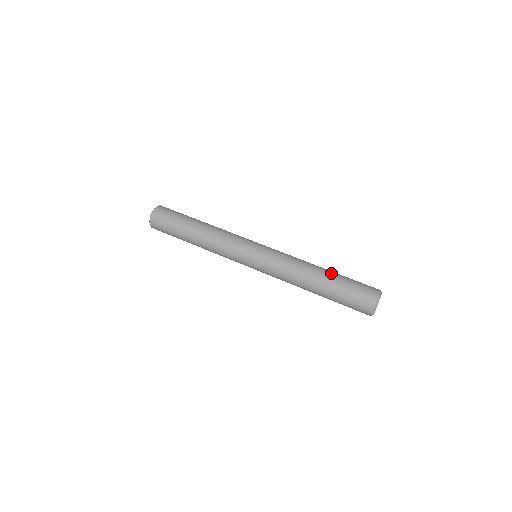
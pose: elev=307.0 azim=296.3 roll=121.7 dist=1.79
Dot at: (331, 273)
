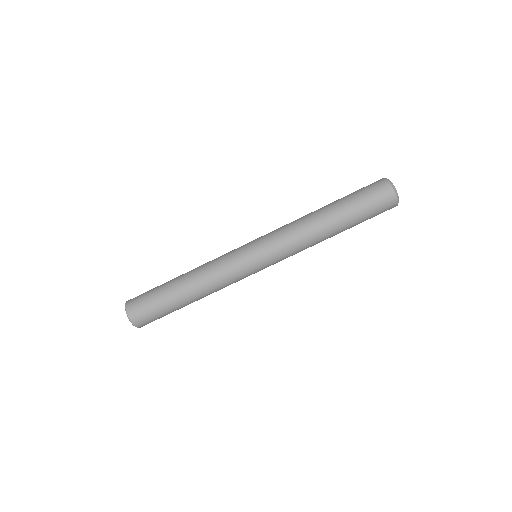
Dot at: (344, 226)
